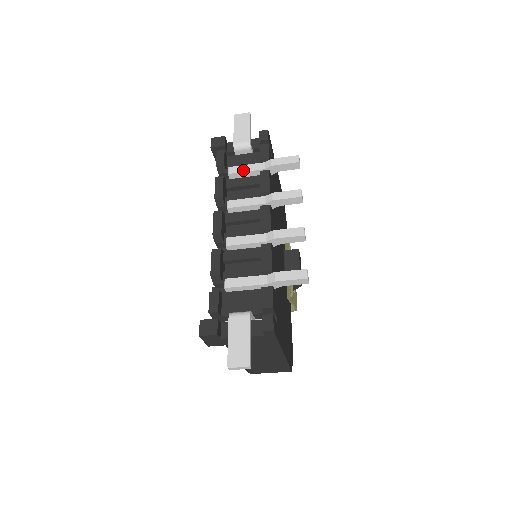
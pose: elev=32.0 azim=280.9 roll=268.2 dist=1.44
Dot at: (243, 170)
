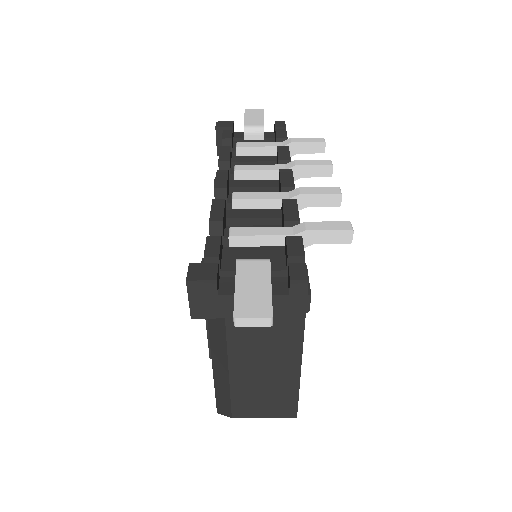
Dot at: (255, 145)
